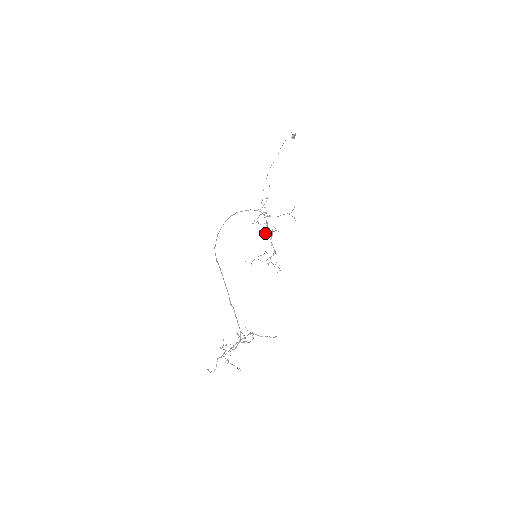
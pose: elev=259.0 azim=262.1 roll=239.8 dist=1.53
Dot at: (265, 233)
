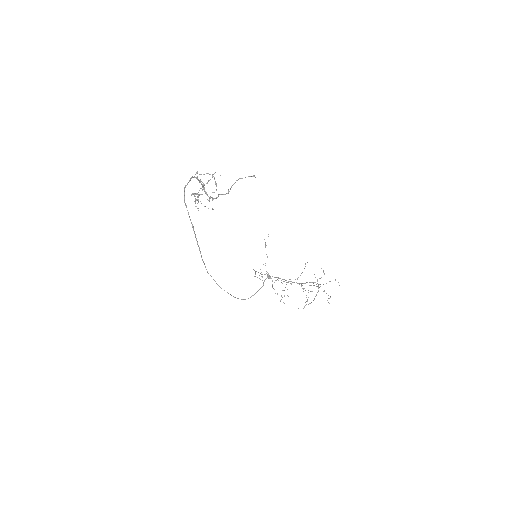
Dot at: occluded
